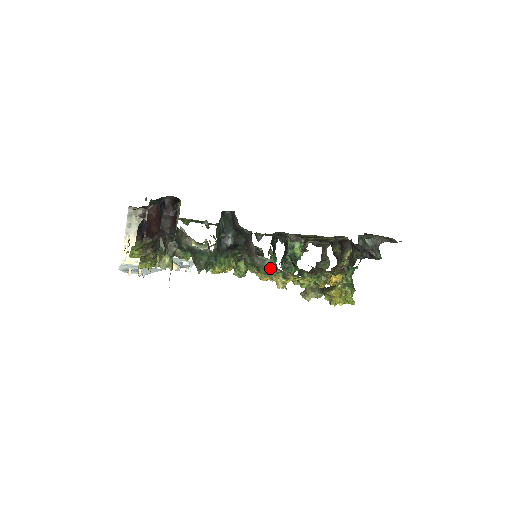
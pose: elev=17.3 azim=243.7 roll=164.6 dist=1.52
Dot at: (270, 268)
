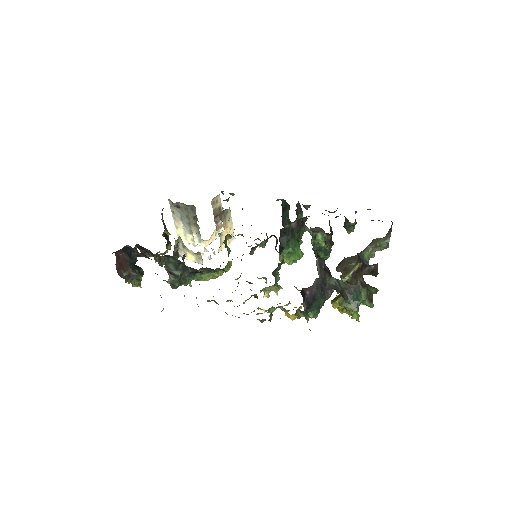
Dot at: occluded
